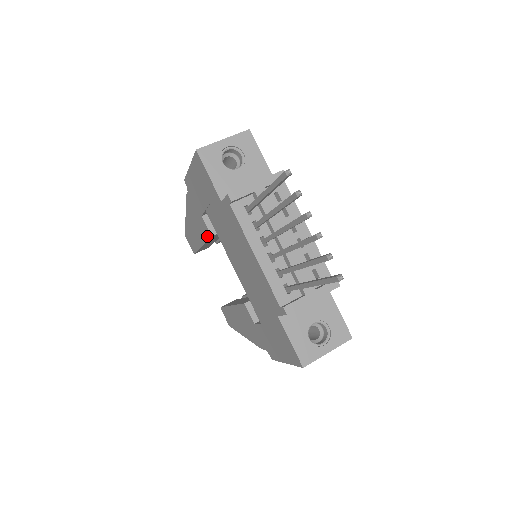
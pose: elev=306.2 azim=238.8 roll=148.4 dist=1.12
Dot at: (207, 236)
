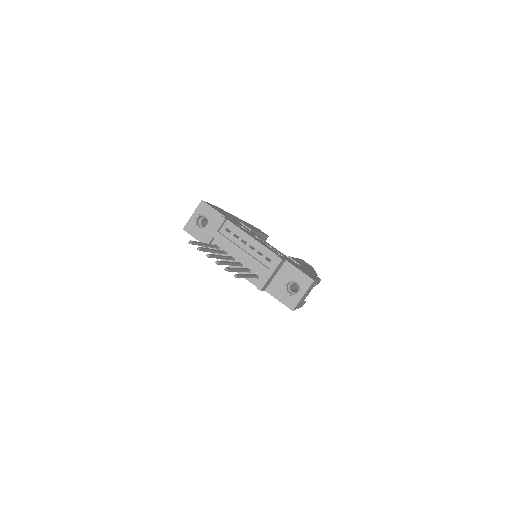
Dot at: occluded
